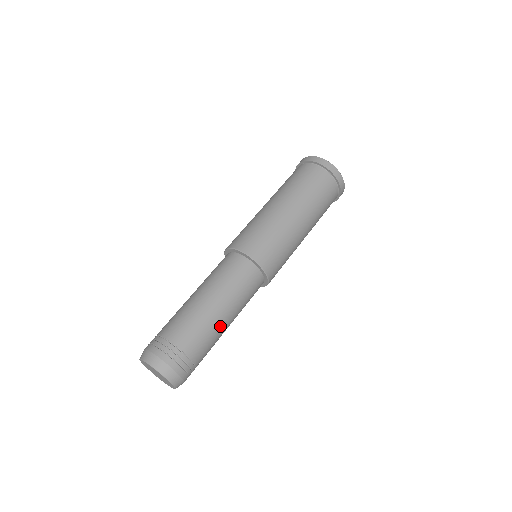
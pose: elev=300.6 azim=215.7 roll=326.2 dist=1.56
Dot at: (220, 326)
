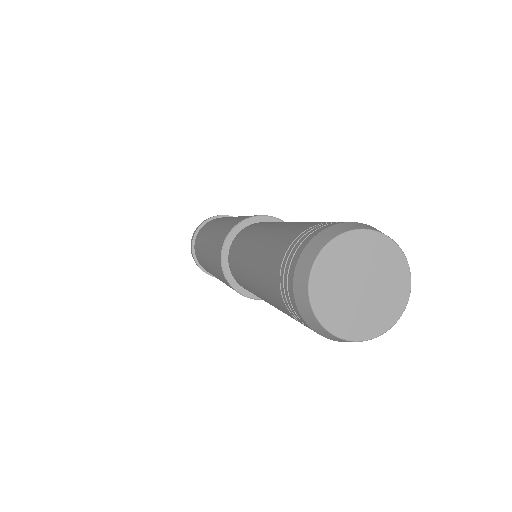
Dot at: occluded
